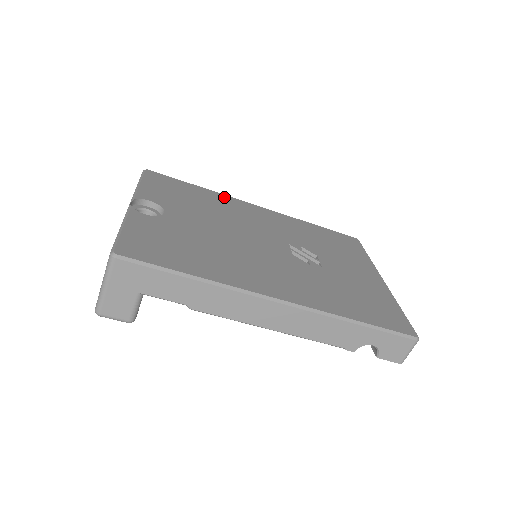
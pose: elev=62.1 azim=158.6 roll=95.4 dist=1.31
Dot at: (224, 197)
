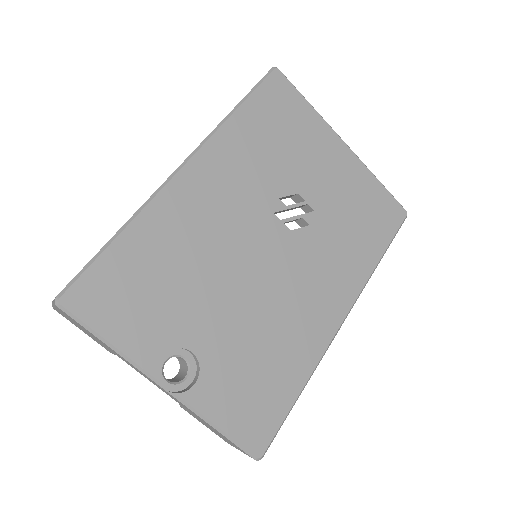
Dot at: (155, 213)
